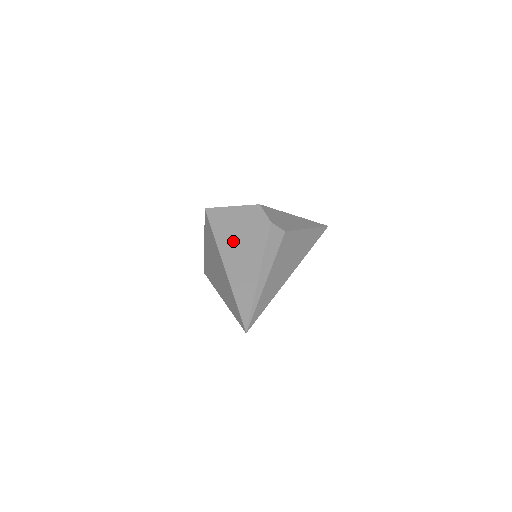
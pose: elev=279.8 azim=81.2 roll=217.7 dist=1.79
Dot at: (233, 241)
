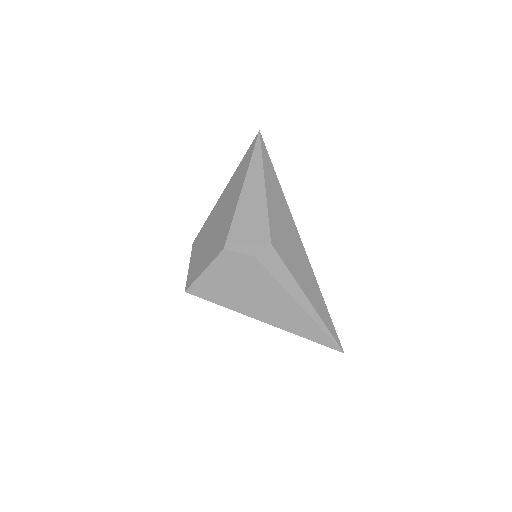
Dot at: (247, 300)
